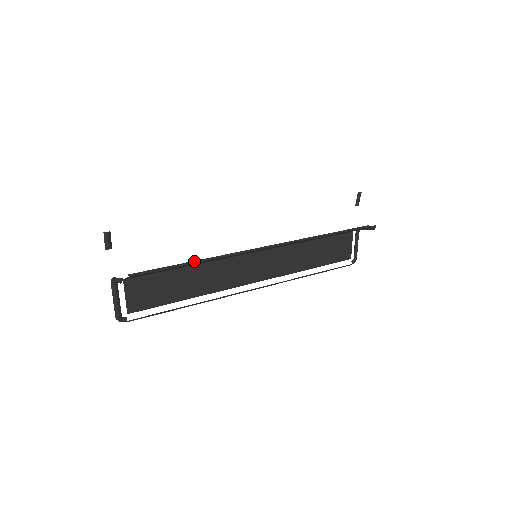
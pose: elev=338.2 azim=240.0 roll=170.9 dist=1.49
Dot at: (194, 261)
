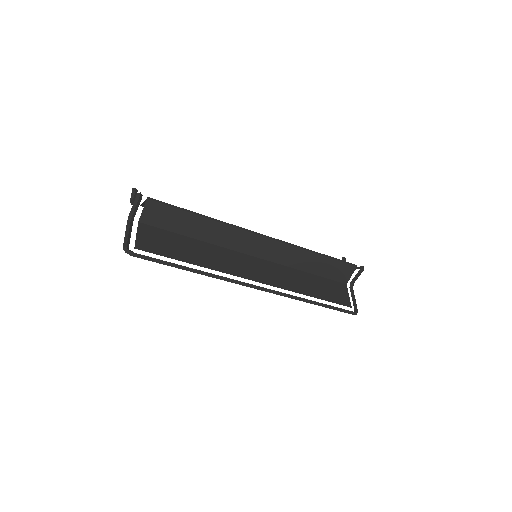
Dot at: (202, 215)
